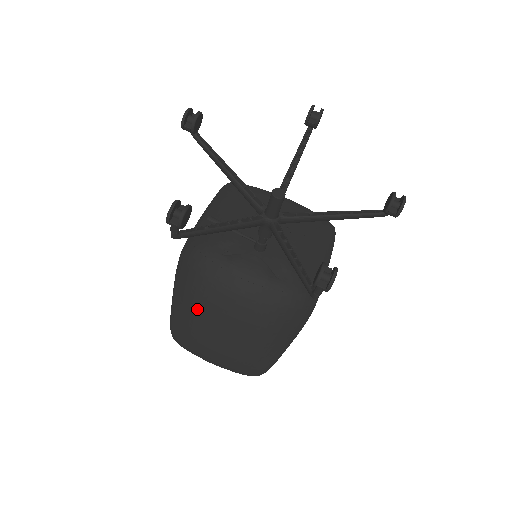
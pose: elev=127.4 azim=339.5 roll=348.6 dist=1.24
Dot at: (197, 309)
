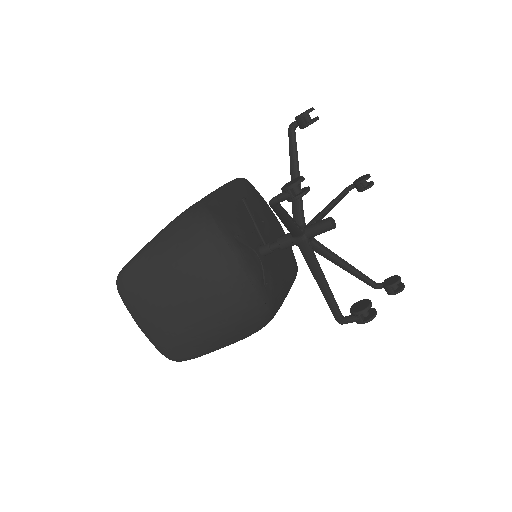
Dot at: (177, 269)
